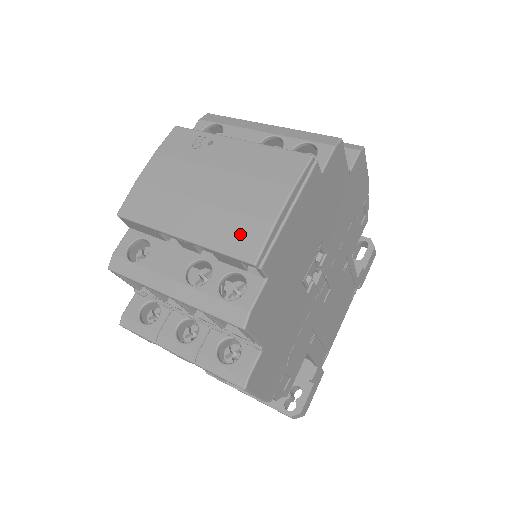
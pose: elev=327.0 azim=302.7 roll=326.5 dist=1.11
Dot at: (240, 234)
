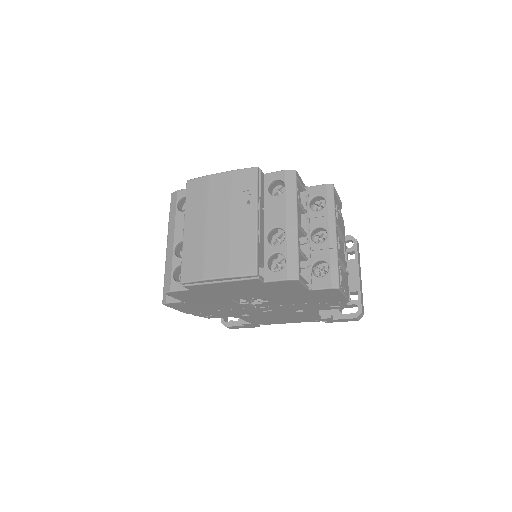
Dot at: (193, 264)
